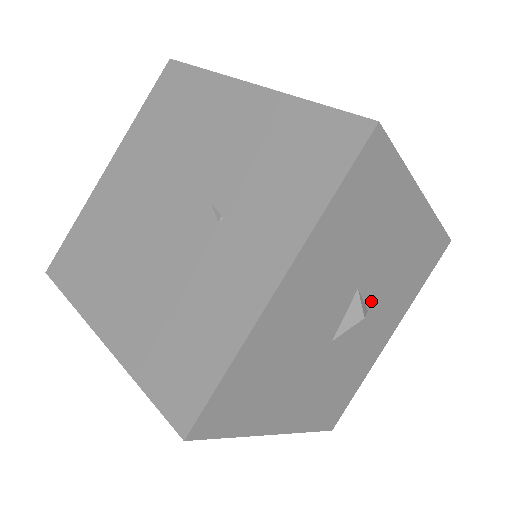
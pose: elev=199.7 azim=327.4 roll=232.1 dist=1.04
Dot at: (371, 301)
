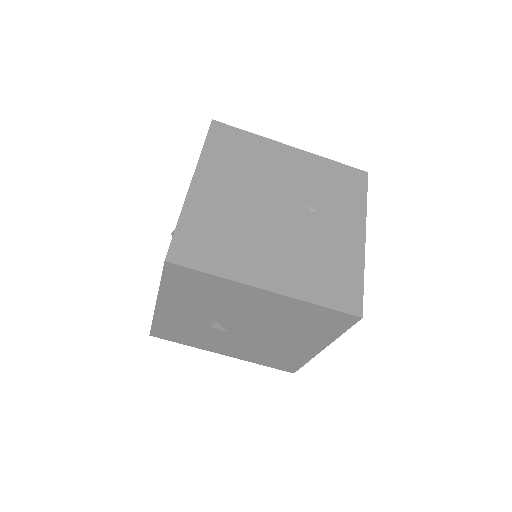
Dot at: occluded
